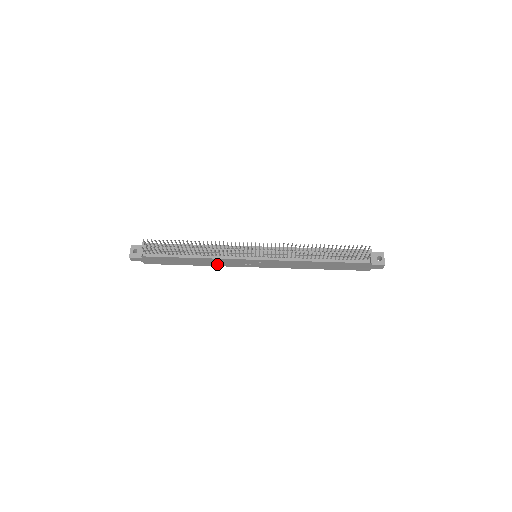
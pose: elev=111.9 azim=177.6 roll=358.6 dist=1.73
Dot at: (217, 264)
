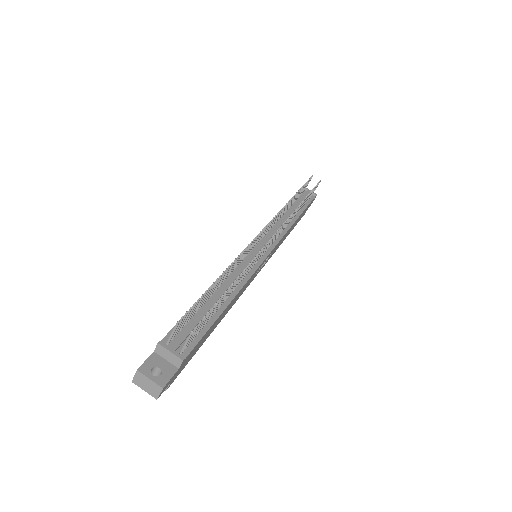
Dot at: (235, 300)
